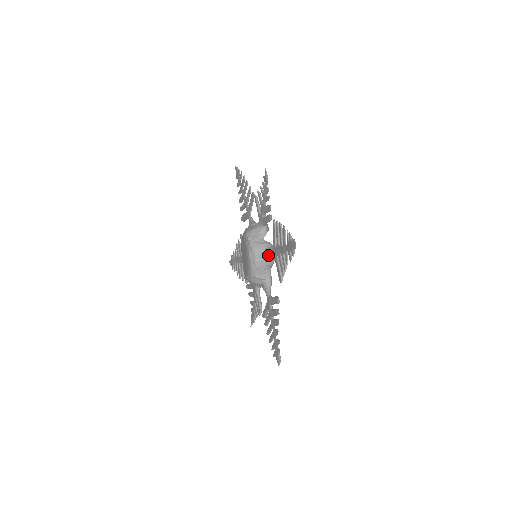
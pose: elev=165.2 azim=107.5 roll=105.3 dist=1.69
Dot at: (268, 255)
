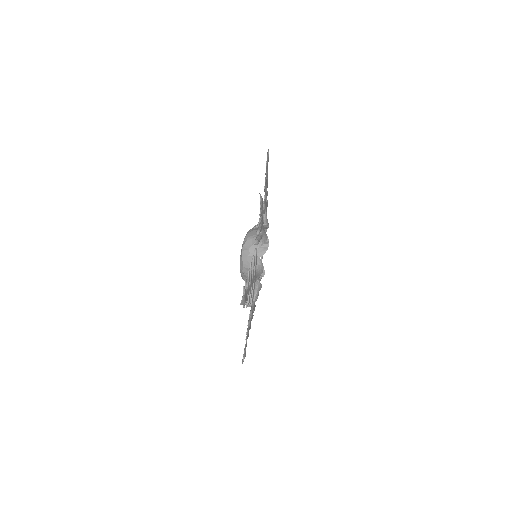
Dot at: occluded
